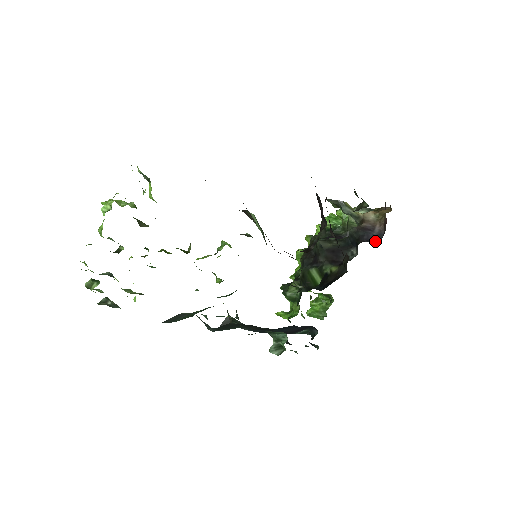
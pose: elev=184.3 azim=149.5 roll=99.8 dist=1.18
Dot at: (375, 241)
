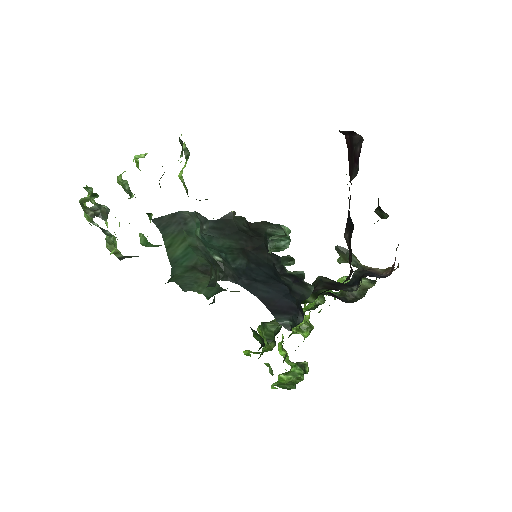
Dot at: occluded
